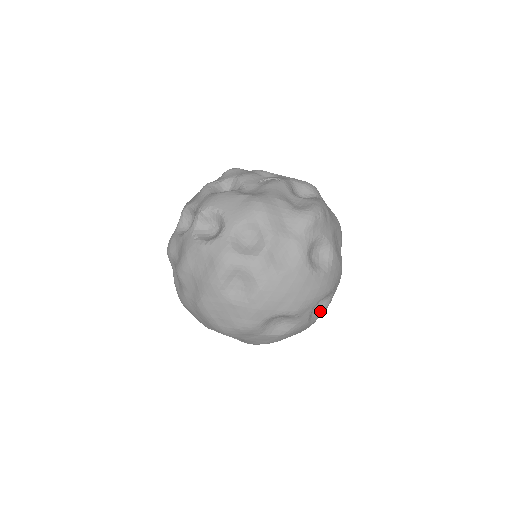
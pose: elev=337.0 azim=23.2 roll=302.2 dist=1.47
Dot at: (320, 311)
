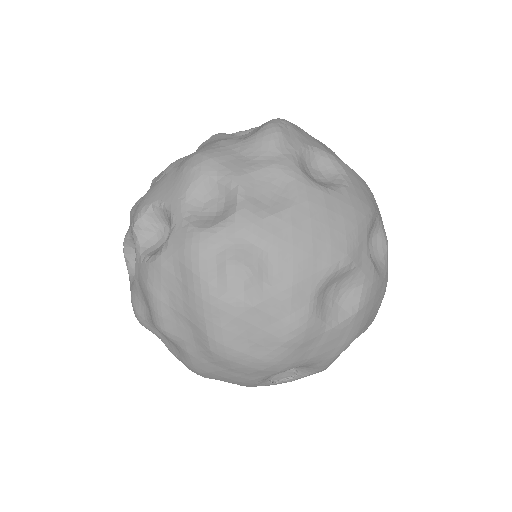
Dot at: (382, 255)
